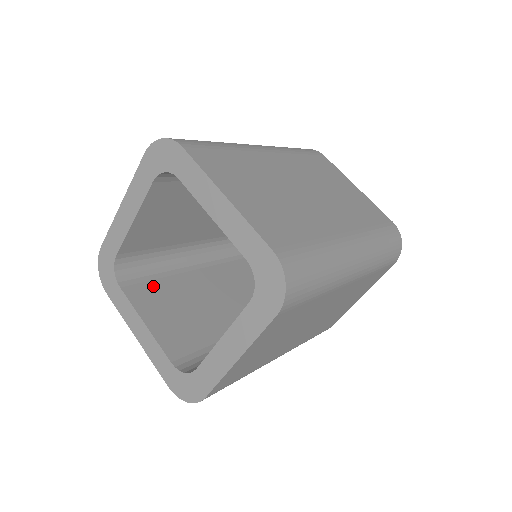
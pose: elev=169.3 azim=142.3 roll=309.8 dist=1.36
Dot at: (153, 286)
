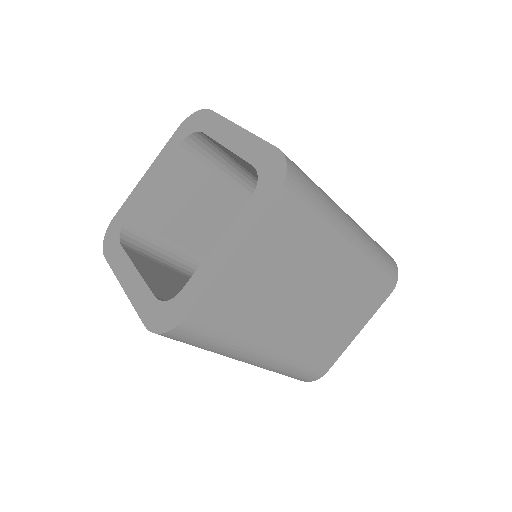
Dot at: (151, 262)
